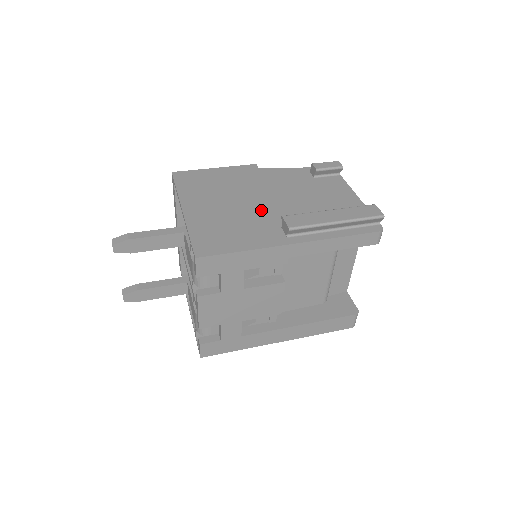
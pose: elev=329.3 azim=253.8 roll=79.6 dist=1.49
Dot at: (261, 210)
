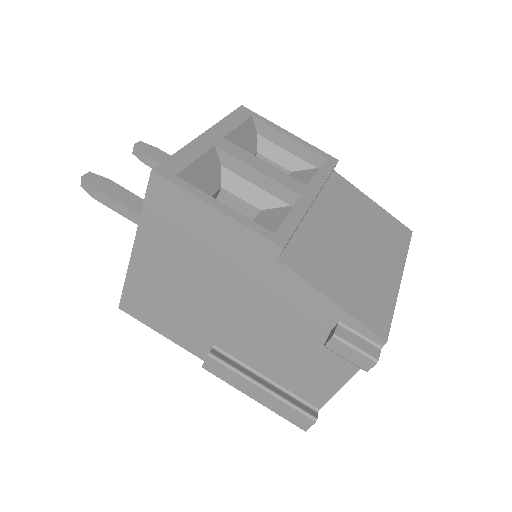
Dot at: (213, 316)
